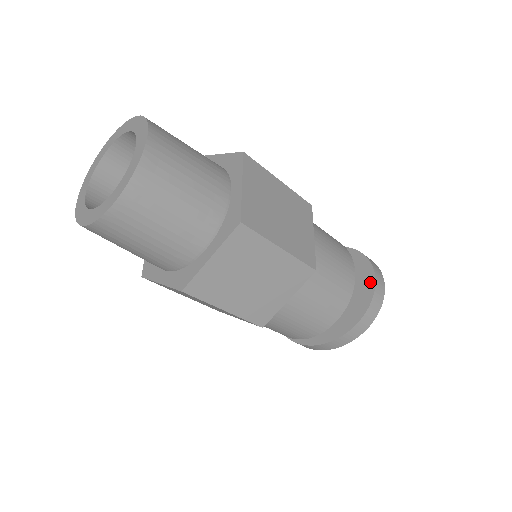
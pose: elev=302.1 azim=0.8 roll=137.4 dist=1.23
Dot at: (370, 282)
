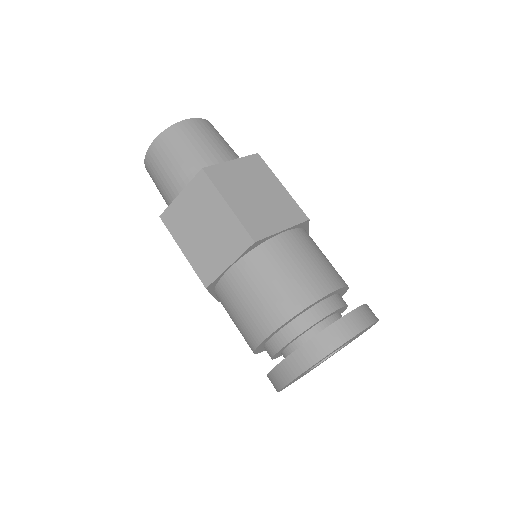
Dot at: occluded
